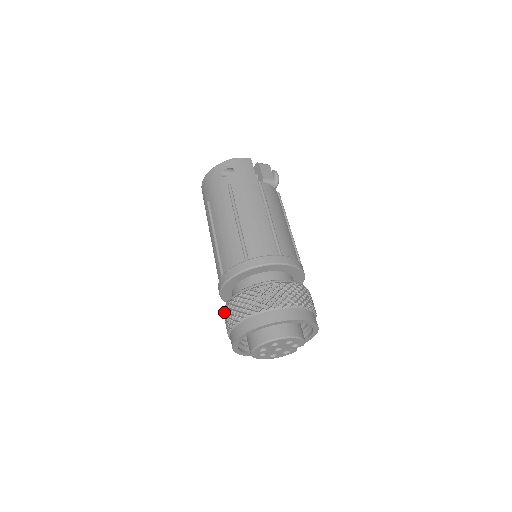
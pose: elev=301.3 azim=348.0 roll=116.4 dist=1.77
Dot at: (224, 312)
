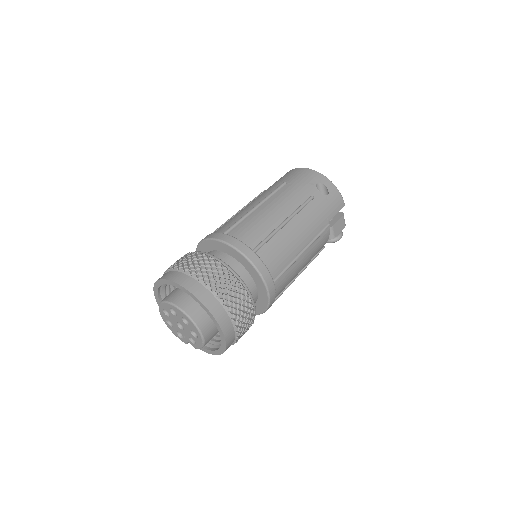
Dot at: (190, 253)
